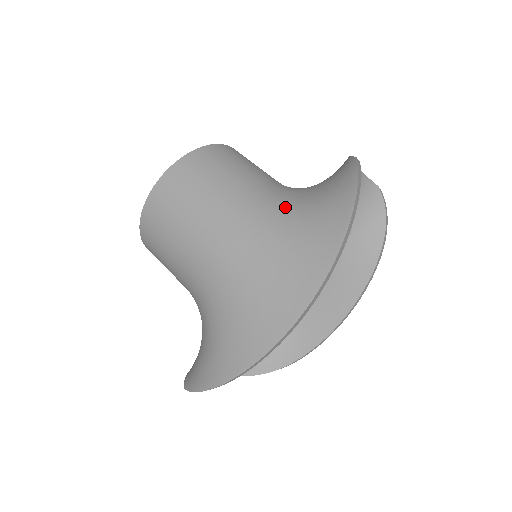
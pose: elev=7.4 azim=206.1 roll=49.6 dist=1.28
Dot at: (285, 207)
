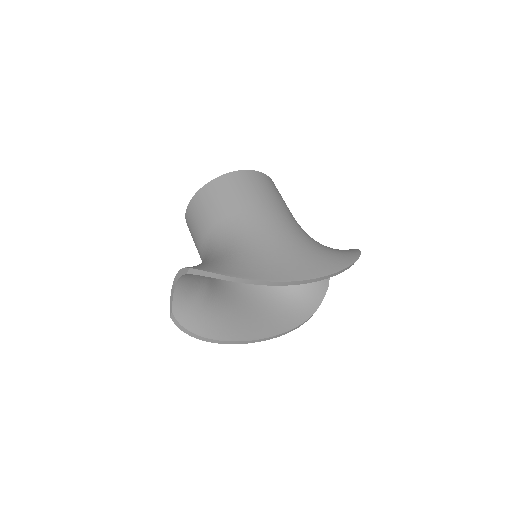
Dot at: occluded
